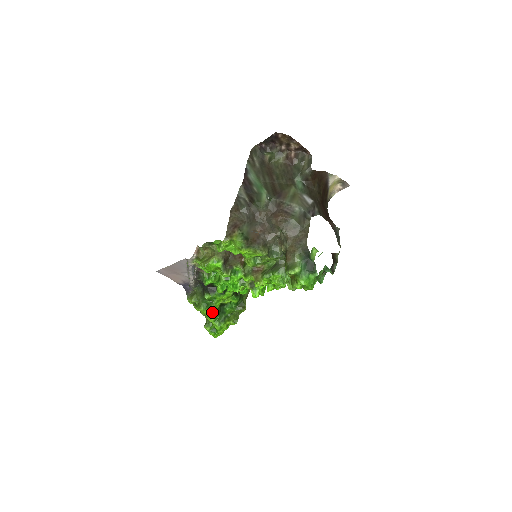
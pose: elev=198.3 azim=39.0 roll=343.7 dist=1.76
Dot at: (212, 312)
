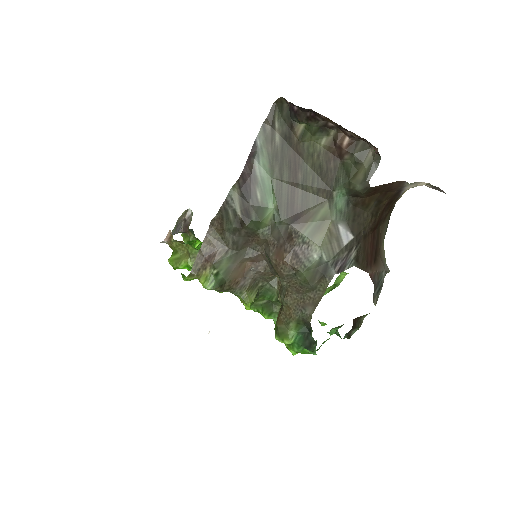
Dot at: occluded
